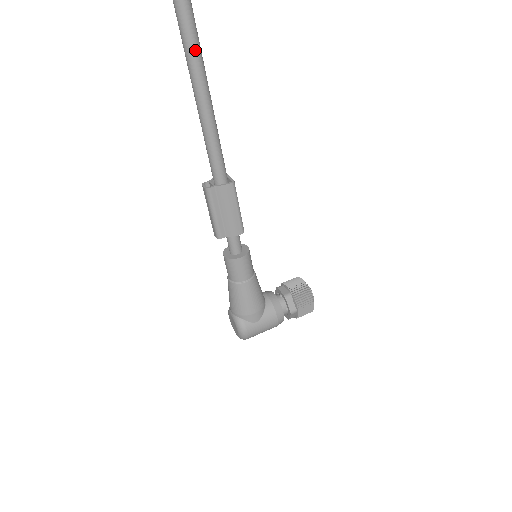
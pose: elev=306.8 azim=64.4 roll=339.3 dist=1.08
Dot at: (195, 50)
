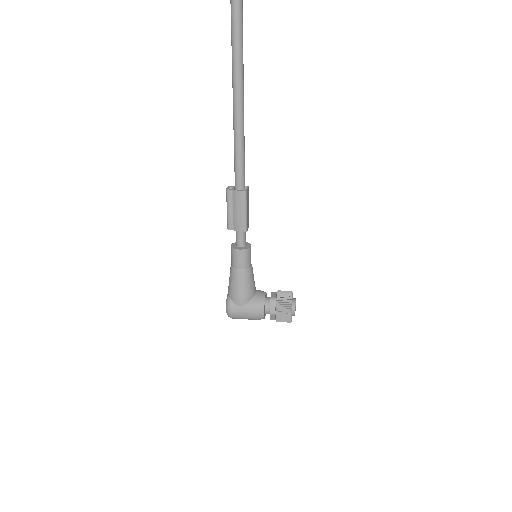
Dot at: (238, 95)
